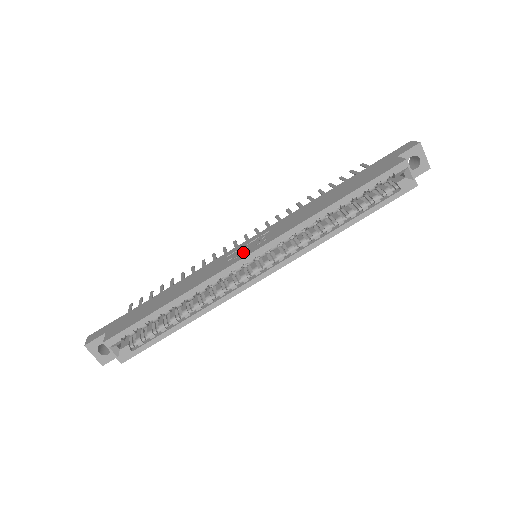
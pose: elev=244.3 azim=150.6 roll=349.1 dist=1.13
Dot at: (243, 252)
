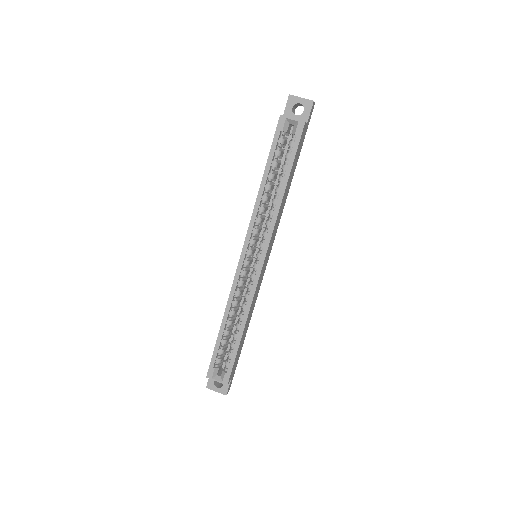
Dot at: occluded
